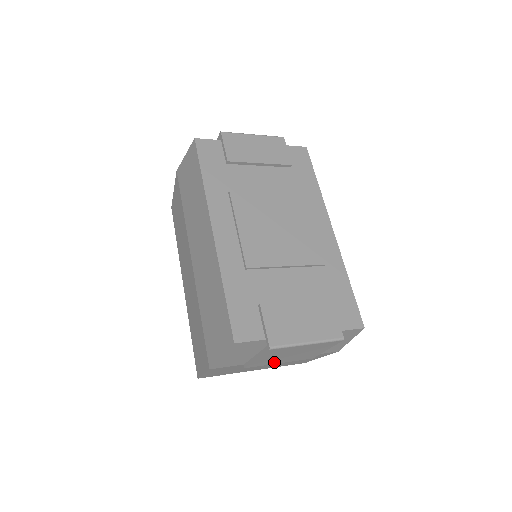
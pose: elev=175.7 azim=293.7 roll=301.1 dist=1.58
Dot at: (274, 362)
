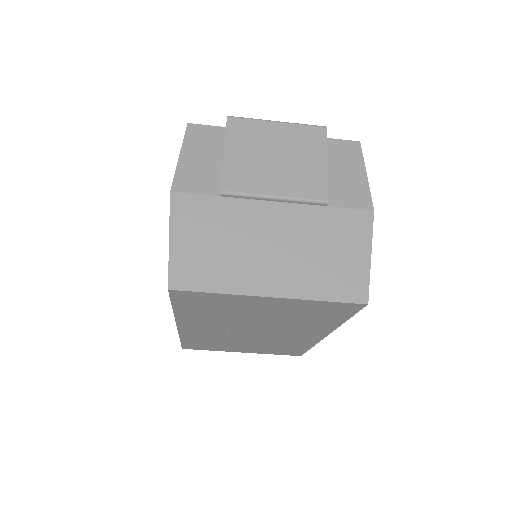
Dot at: (261, 185)
